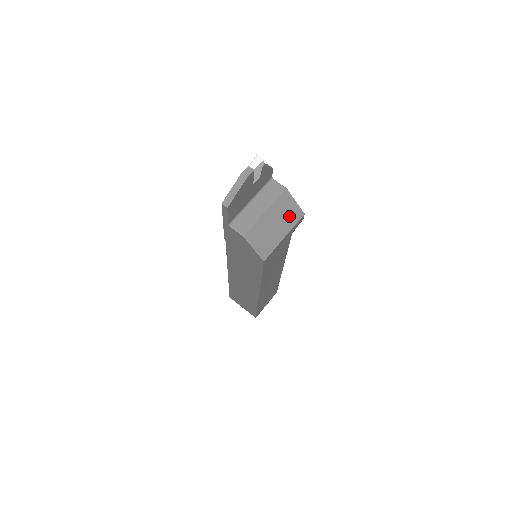
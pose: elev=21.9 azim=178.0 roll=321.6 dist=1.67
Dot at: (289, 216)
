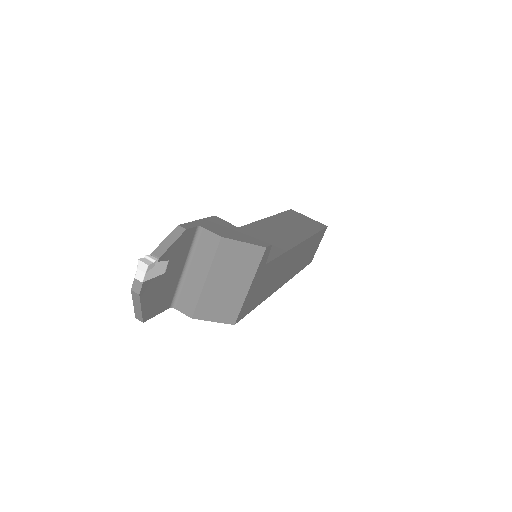
Dot at: (243, 263)
